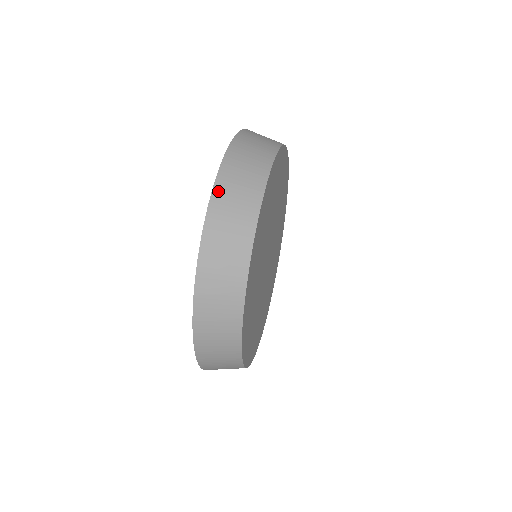
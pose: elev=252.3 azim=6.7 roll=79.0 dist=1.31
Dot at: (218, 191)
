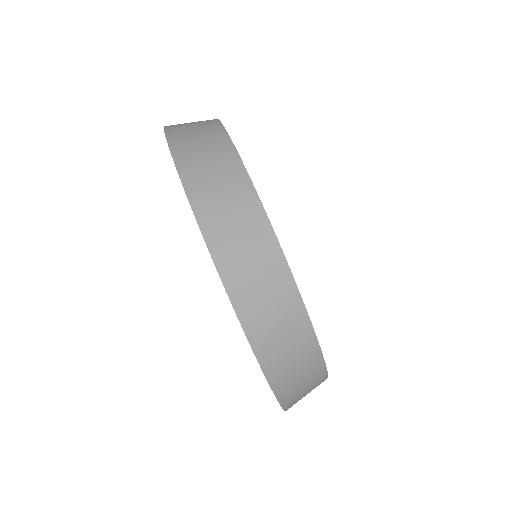
Dot at: (273, 376)
